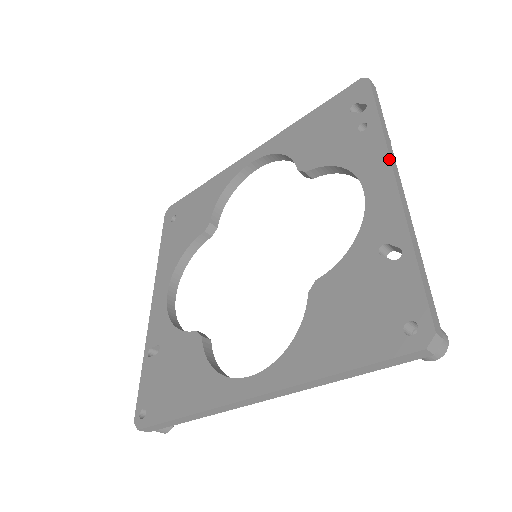
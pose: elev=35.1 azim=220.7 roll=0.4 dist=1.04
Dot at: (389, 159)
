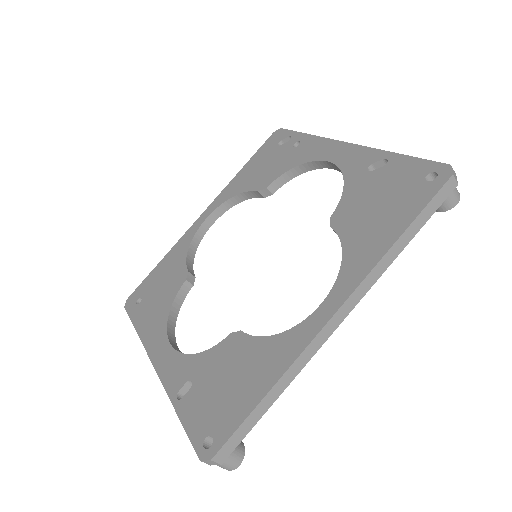
Dot at: (333, 140)
